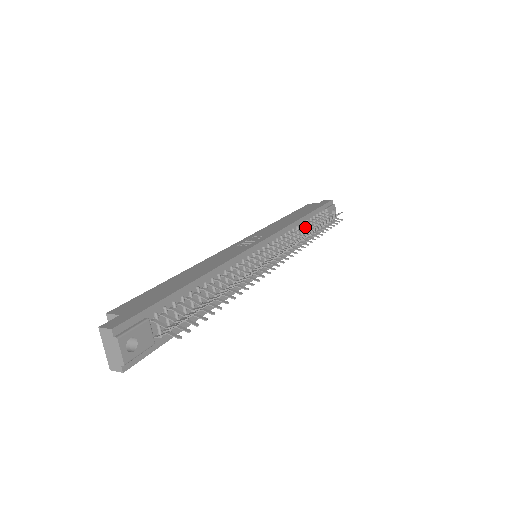
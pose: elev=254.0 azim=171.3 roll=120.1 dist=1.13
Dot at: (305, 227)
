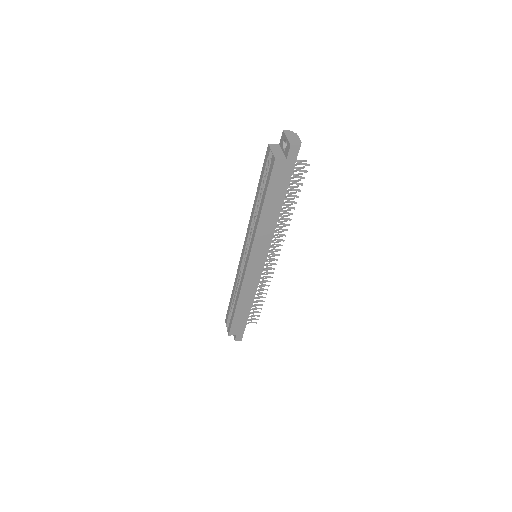
Dot at: occluded
